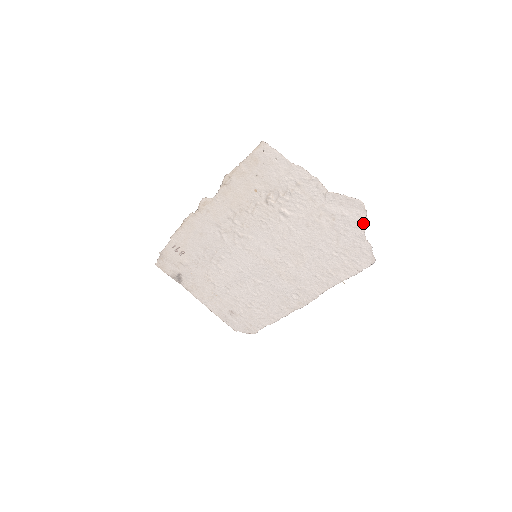
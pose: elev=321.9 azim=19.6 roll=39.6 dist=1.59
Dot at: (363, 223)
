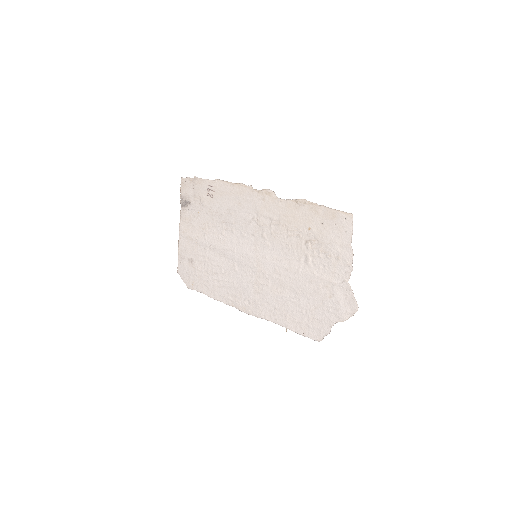
Dot at: (343, 318)
